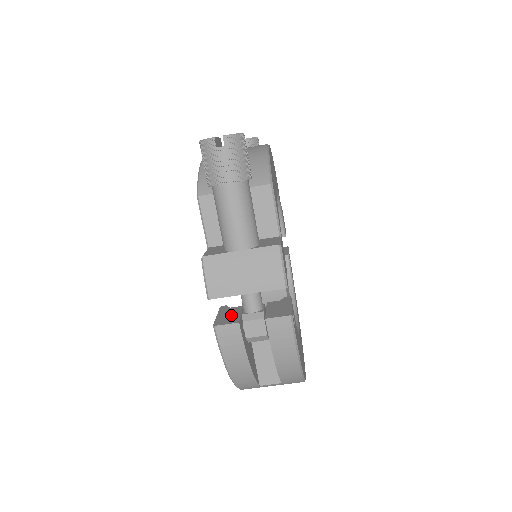
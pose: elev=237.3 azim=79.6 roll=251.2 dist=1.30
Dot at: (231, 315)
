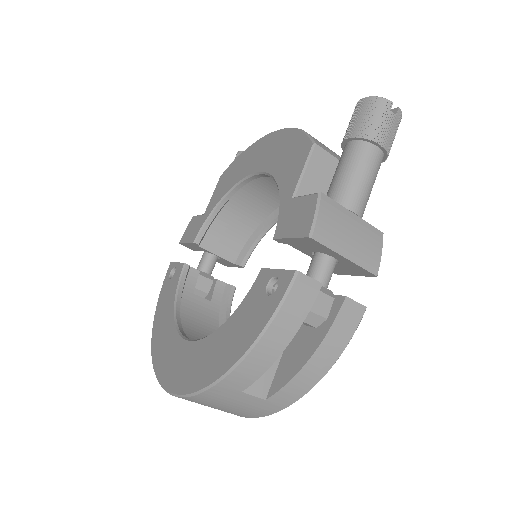
Dot at: occluded
